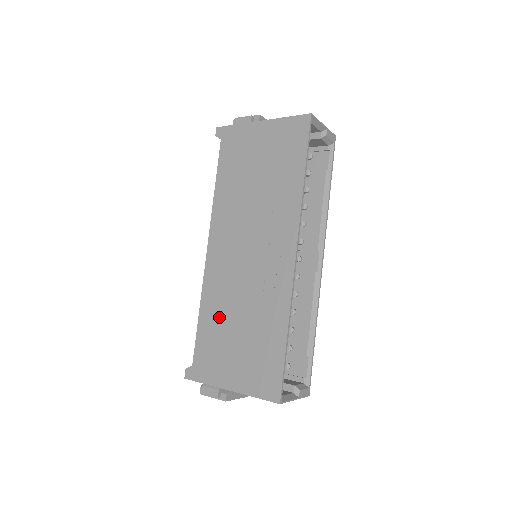
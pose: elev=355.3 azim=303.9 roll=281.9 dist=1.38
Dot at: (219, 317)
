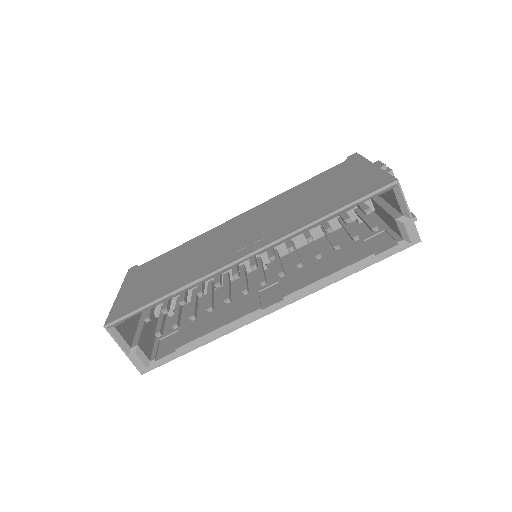
Dot at: (180, 254)
